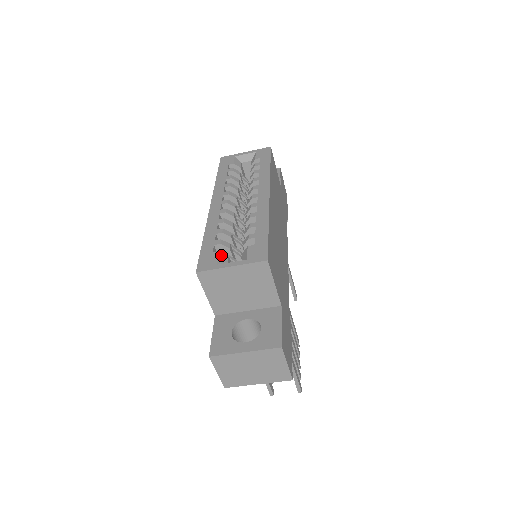
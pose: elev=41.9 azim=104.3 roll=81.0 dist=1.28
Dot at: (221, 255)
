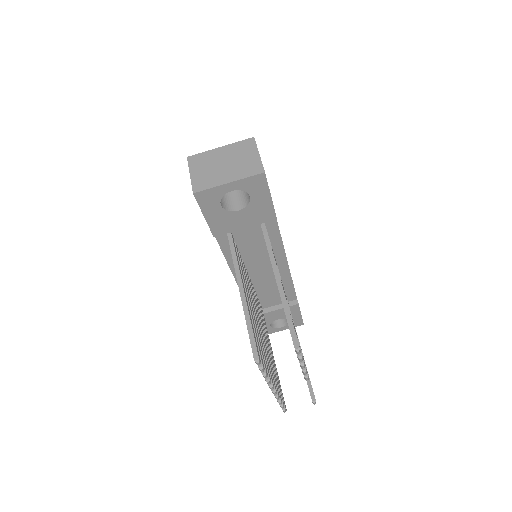
Dot at: occluded
